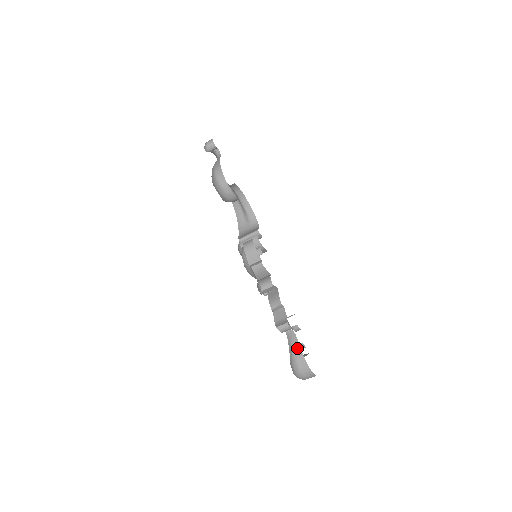
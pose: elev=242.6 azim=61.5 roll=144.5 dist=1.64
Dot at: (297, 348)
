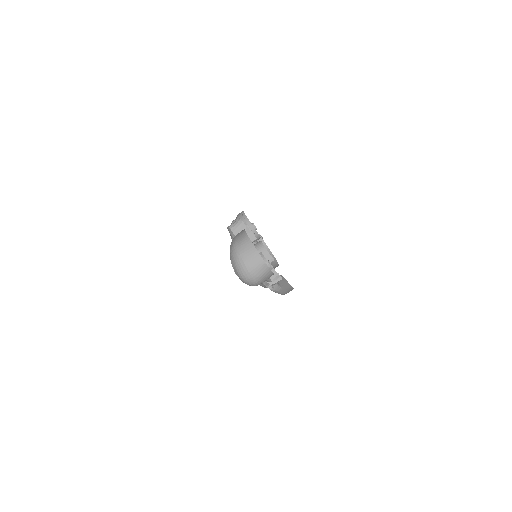
Dot at: occluded
